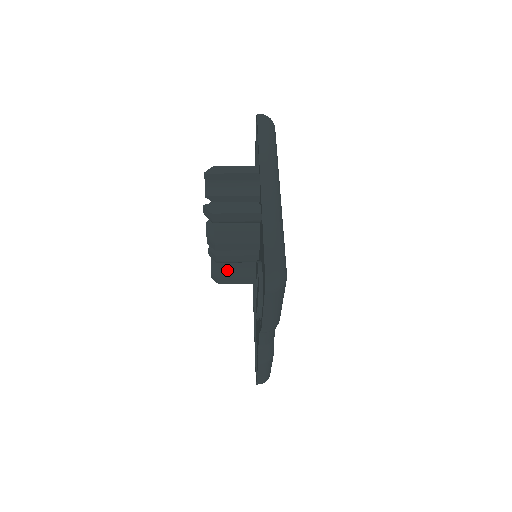
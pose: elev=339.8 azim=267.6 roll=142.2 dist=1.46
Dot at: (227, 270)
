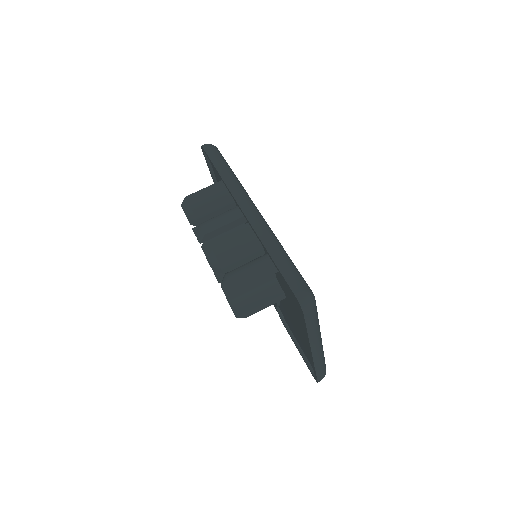
Dot at: occluded
